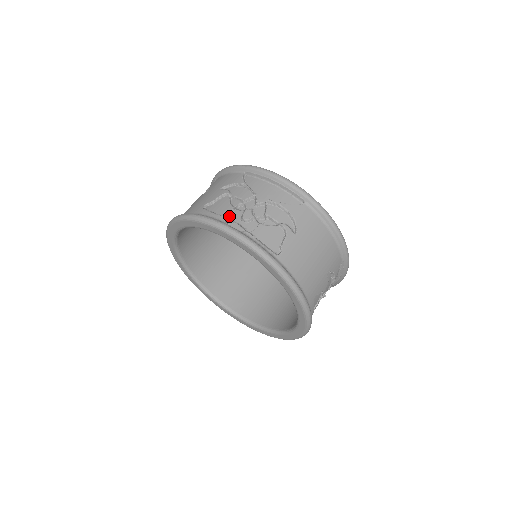
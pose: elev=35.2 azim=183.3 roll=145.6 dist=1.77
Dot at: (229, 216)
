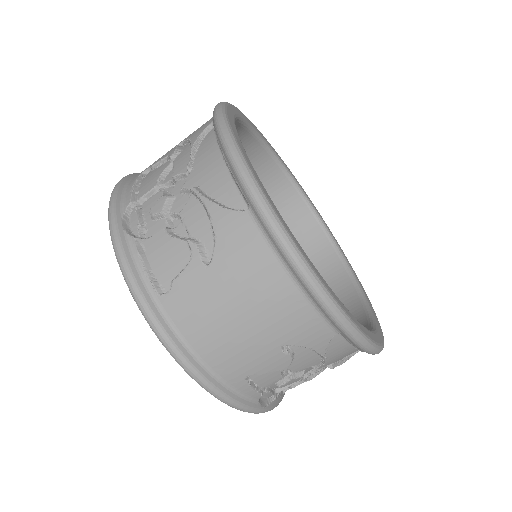
Dot at: (146, 199)
